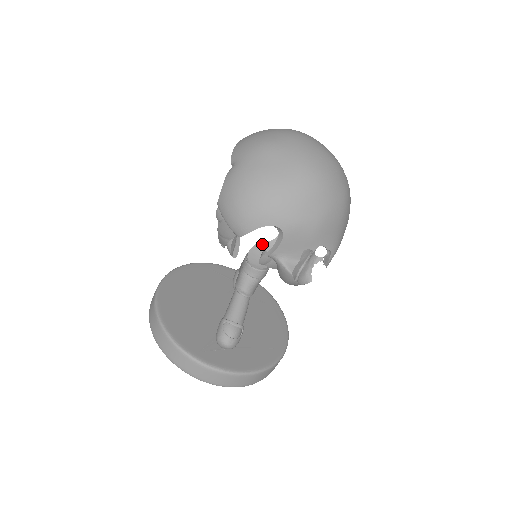
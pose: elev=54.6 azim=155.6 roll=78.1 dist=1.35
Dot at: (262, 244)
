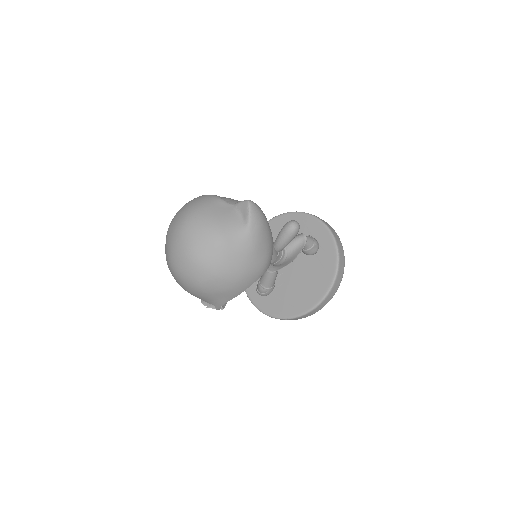
Dot at: occluded
